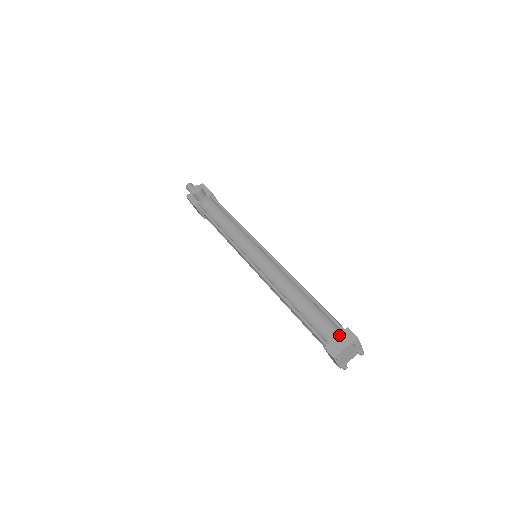
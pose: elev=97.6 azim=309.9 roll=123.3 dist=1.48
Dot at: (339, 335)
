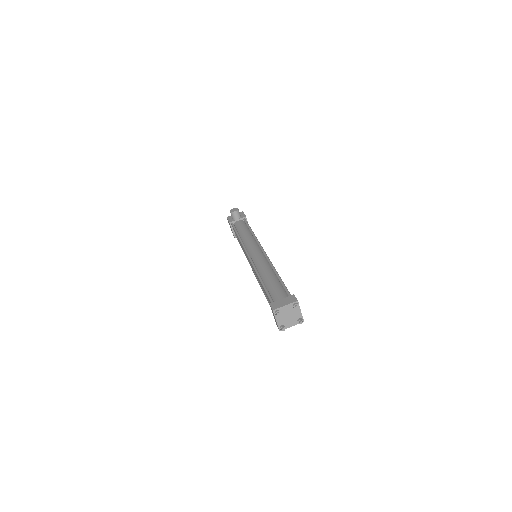
Dot at: (285, 298)
